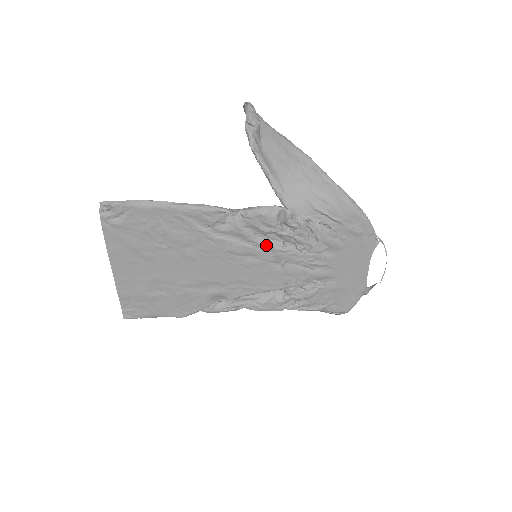
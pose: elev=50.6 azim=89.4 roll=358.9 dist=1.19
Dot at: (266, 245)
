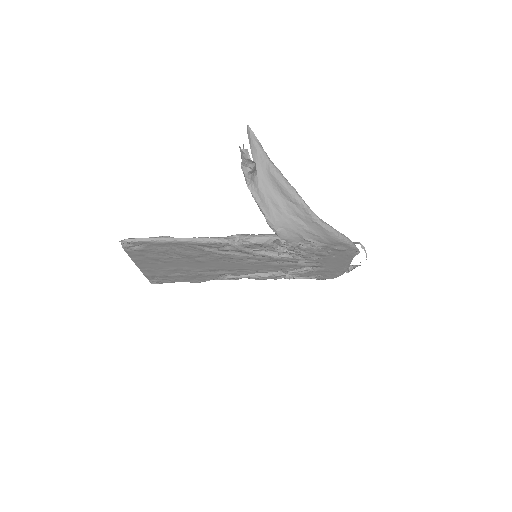
Dot at: (264, 255)
